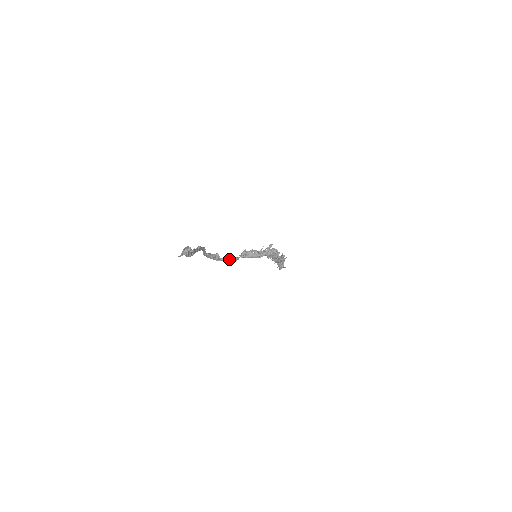
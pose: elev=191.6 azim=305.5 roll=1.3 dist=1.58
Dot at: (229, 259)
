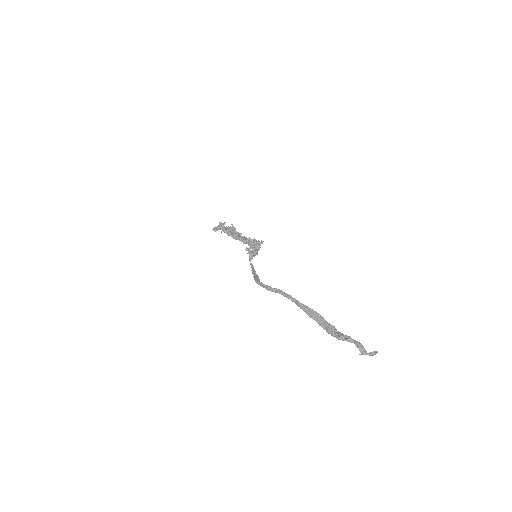
Dot at: (255, 273)
